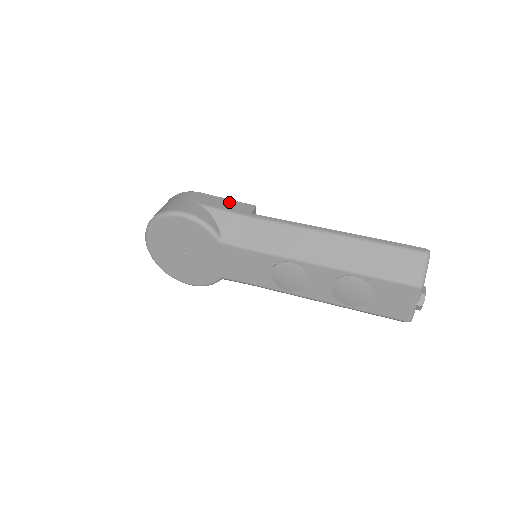
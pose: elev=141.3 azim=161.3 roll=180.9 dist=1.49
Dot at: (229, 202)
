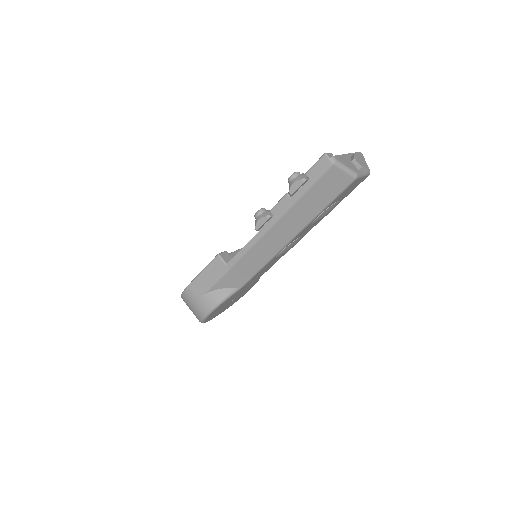
Dot at: (207, 272)
